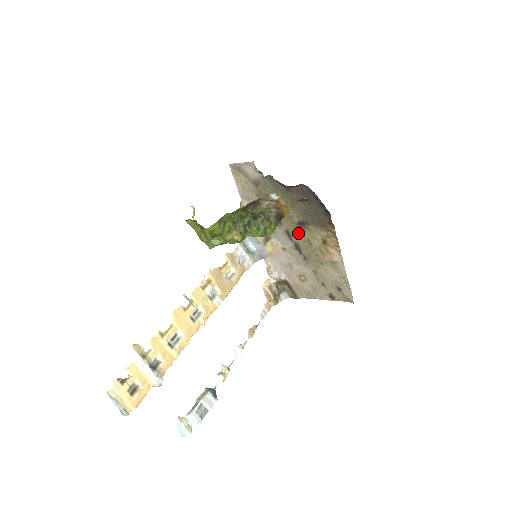
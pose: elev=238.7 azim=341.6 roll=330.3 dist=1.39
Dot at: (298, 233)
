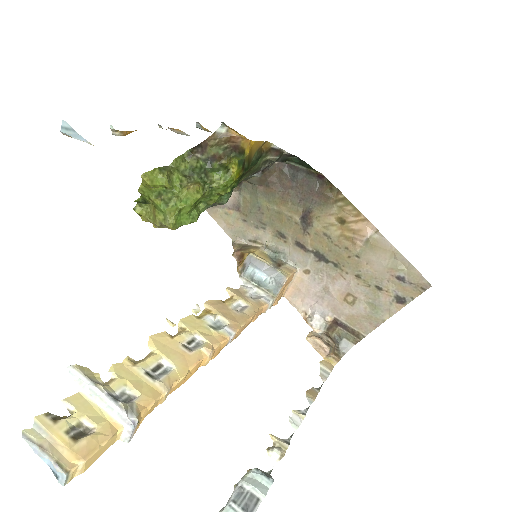
Dot at: (309, 235)
